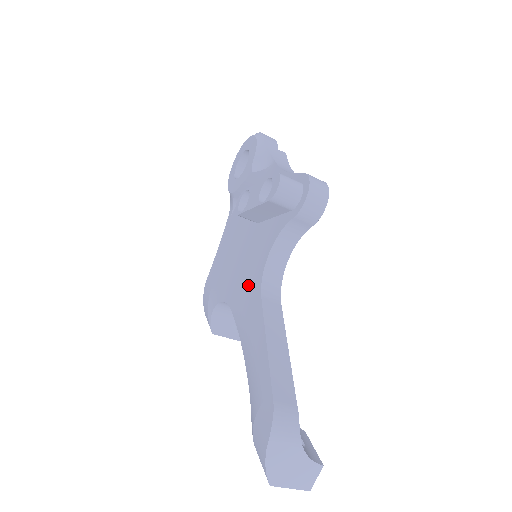
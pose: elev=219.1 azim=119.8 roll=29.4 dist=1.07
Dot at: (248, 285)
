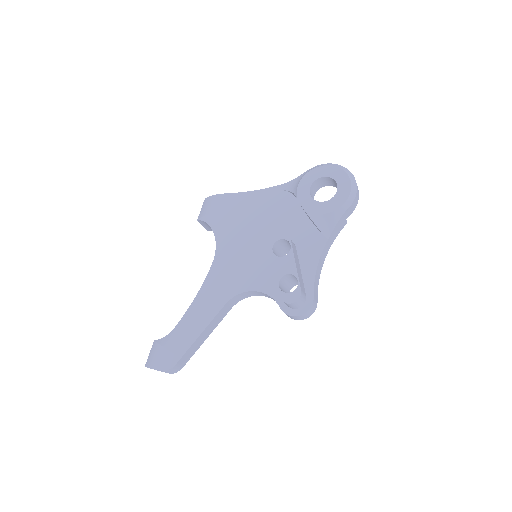
Dot at: (231, 277)
